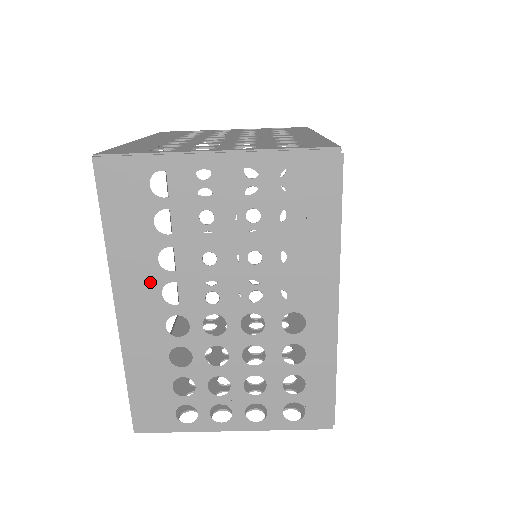
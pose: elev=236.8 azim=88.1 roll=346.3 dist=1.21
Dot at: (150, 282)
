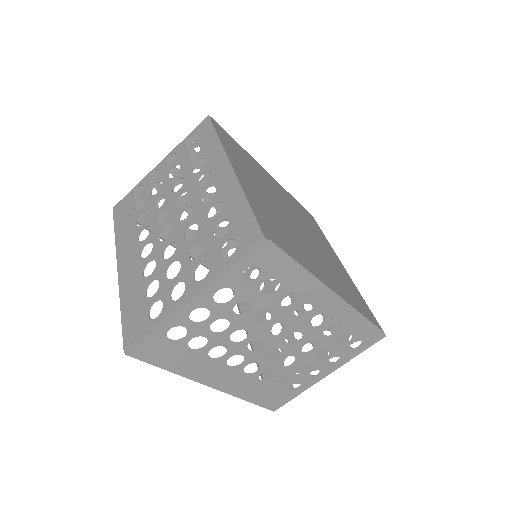
Dot at: (217, 367)
